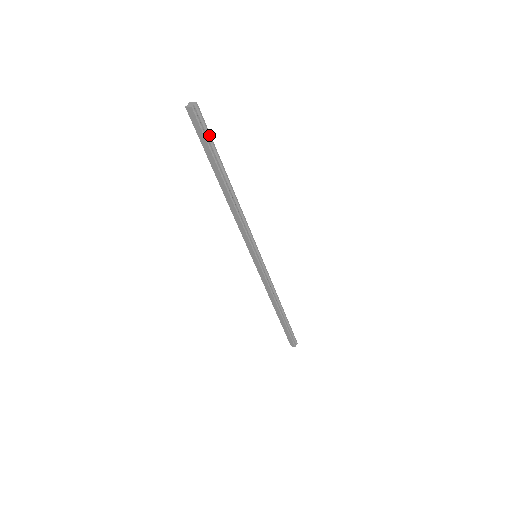
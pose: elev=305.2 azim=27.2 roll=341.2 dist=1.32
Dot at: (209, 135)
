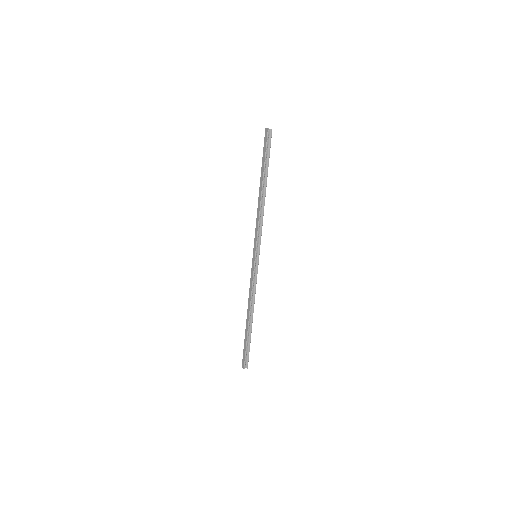
Dot at: (269, 151)
